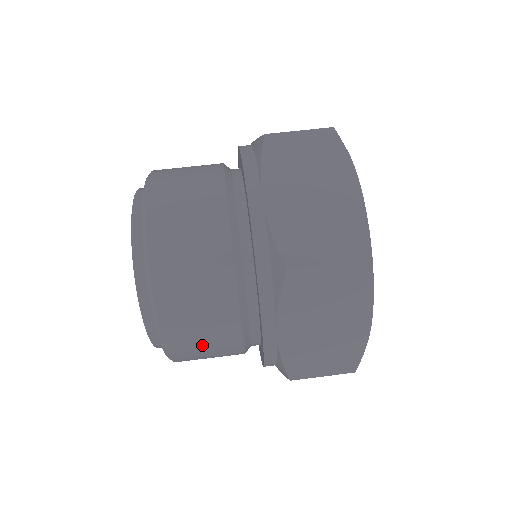
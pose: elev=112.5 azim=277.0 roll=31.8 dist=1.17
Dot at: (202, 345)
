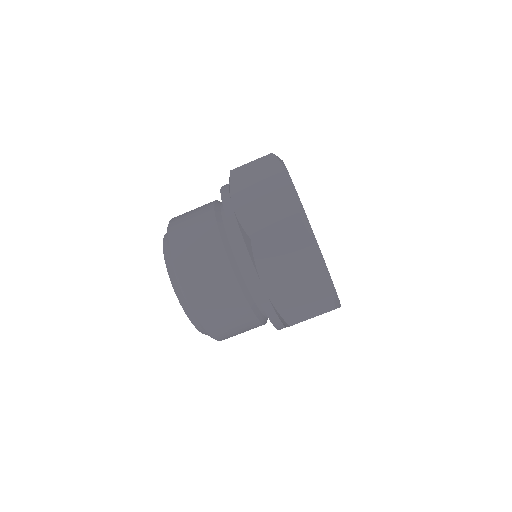
Dot at: (223, 314)
